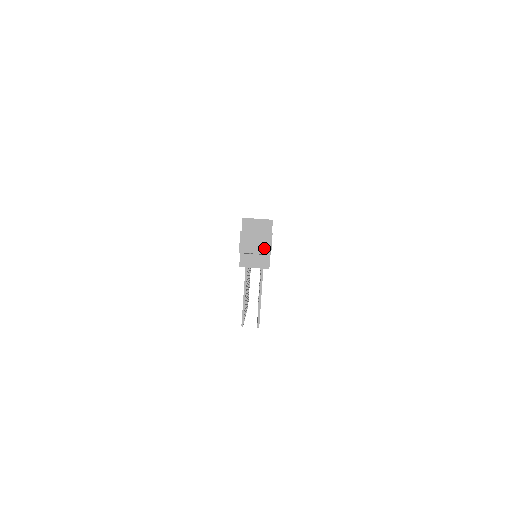
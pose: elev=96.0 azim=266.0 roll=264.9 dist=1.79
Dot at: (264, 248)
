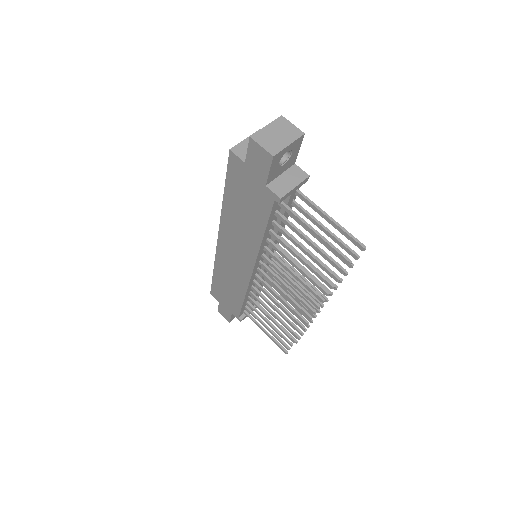
Dot at: (291, 133)
